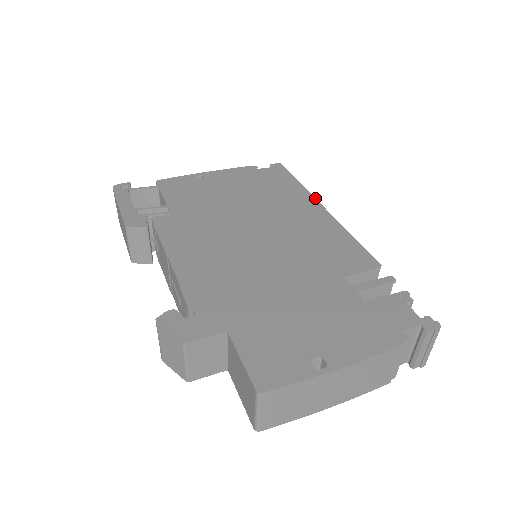
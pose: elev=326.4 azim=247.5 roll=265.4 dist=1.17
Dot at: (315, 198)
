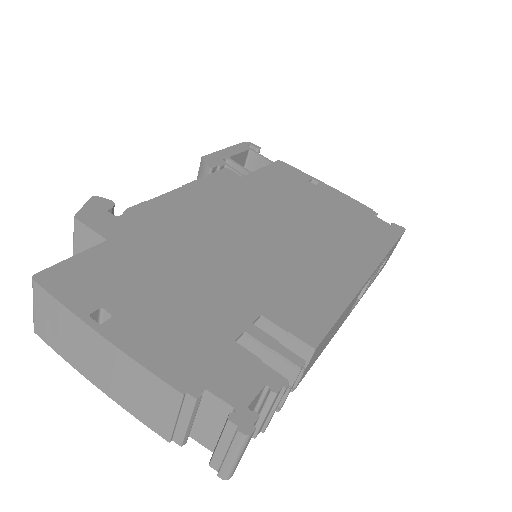
Dot at: (378, 266)
